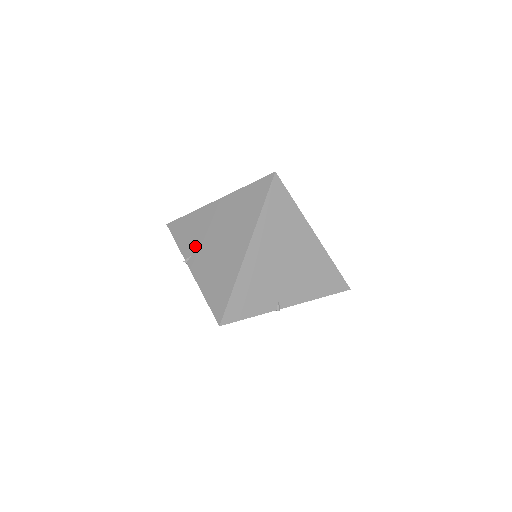
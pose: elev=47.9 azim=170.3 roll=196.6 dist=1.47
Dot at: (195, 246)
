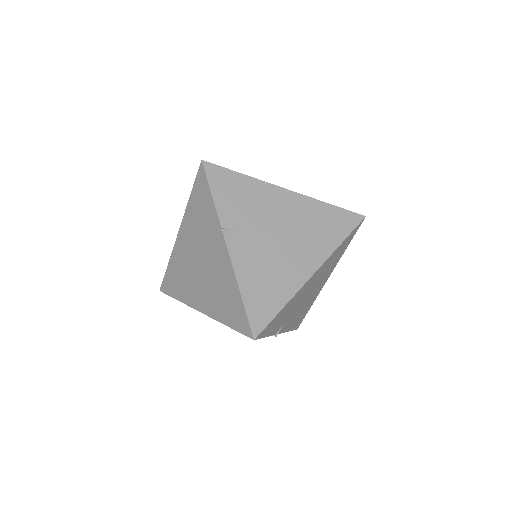
Dot at: (243, 222)
